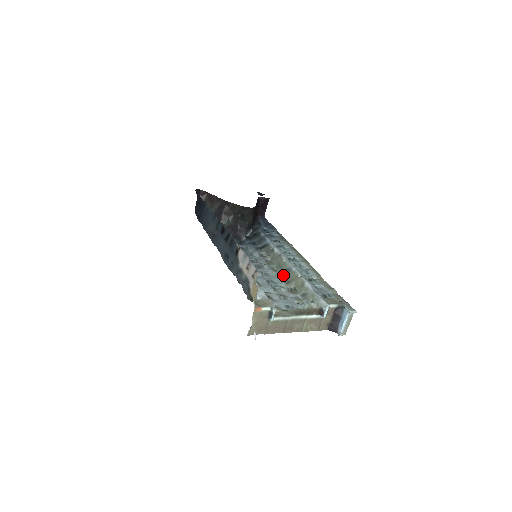
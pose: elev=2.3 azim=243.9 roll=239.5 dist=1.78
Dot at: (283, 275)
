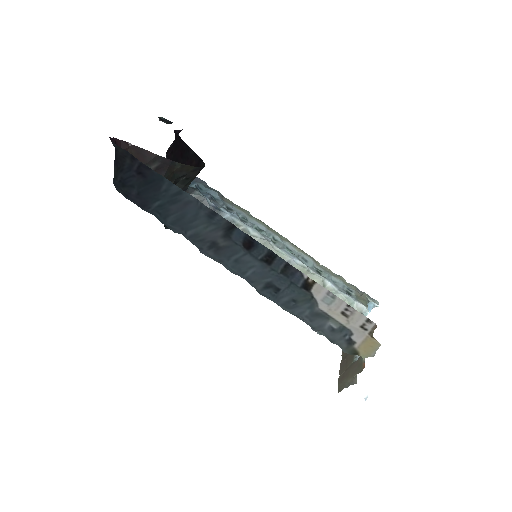
Dot at: occluded
